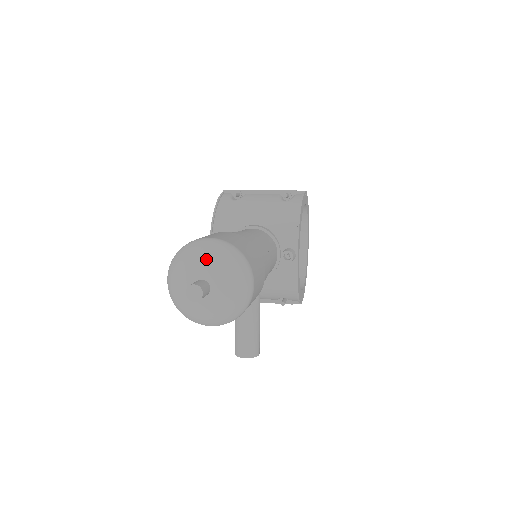
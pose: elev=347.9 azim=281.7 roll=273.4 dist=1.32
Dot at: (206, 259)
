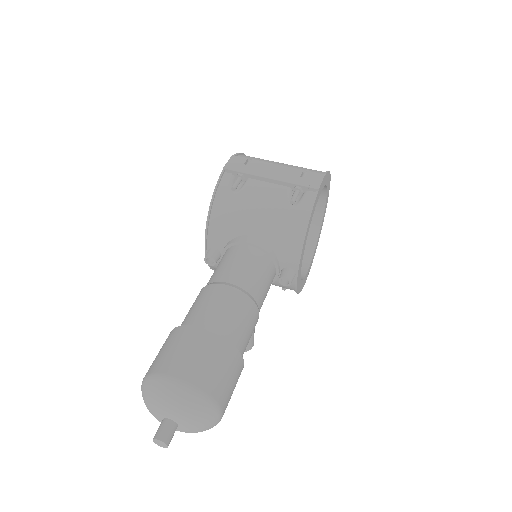
Dot at: (172, 407)
